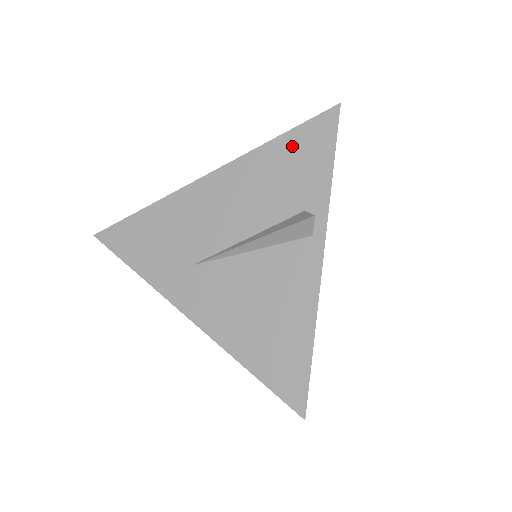
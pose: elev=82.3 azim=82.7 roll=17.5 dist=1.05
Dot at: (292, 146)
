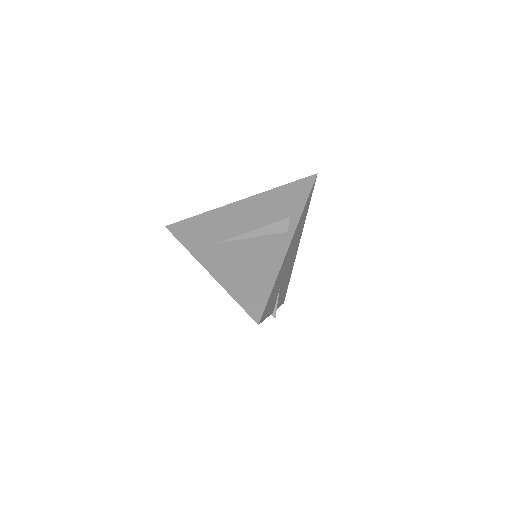
Dot at: (287, 190)
